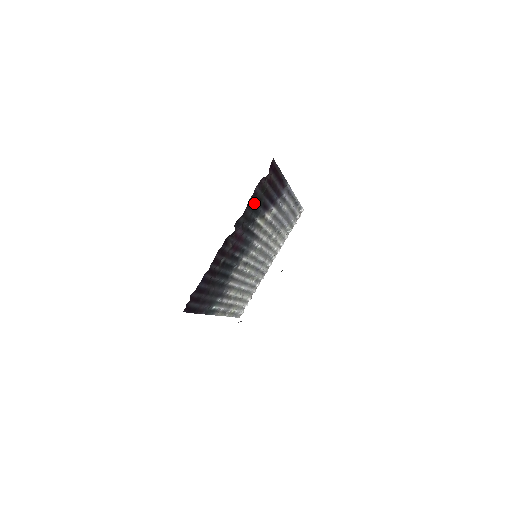
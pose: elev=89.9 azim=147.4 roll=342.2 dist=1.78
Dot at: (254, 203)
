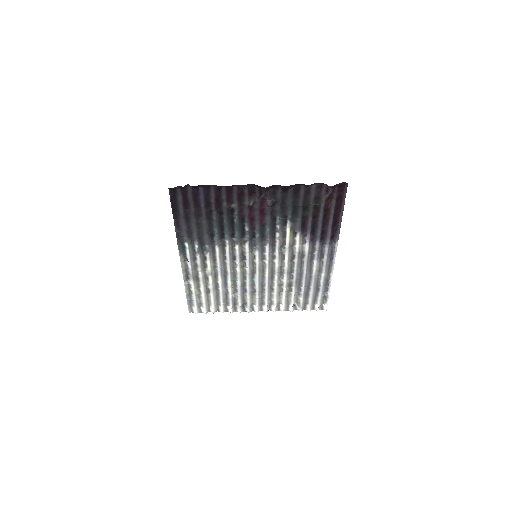
Dot at: (300, 200)
